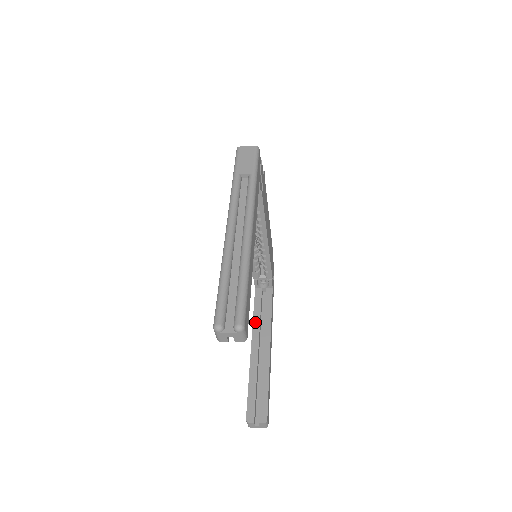
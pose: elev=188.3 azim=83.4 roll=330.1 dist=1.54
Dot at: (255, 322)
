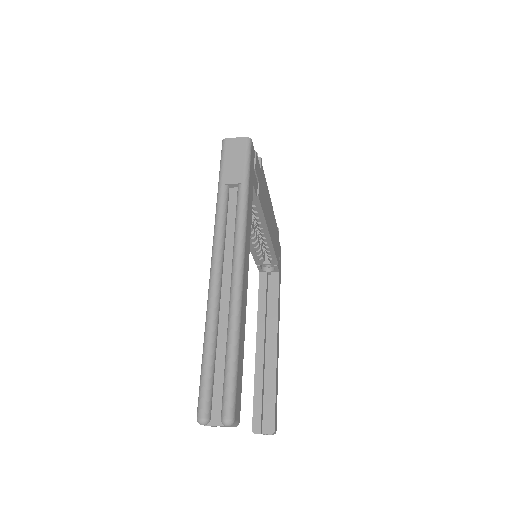
Dot at: (260, 315)
